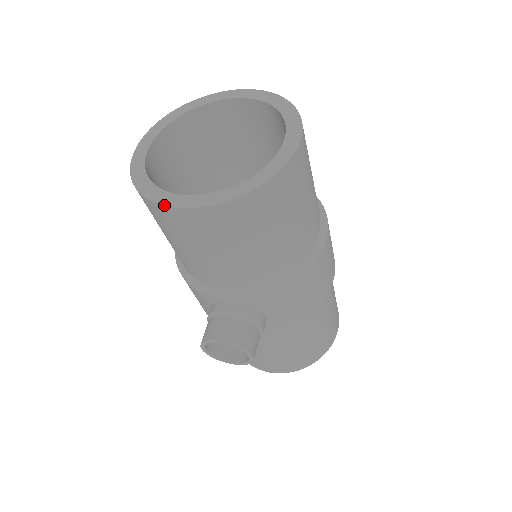
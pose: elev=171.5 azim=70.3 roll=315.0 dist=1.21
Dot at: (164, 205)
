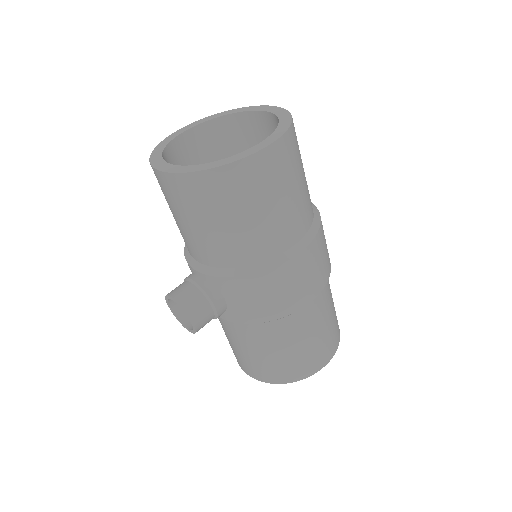
Dot at: (153, 166)
